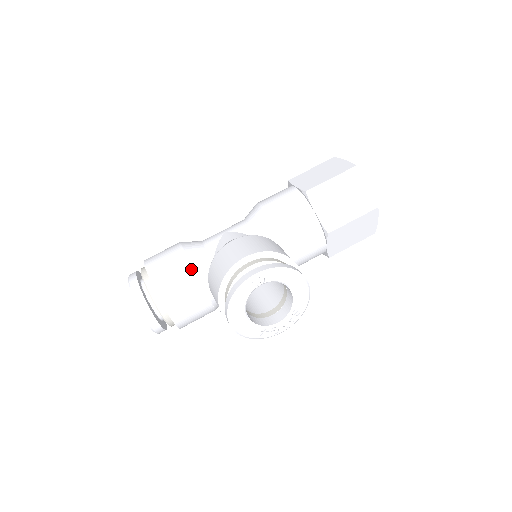
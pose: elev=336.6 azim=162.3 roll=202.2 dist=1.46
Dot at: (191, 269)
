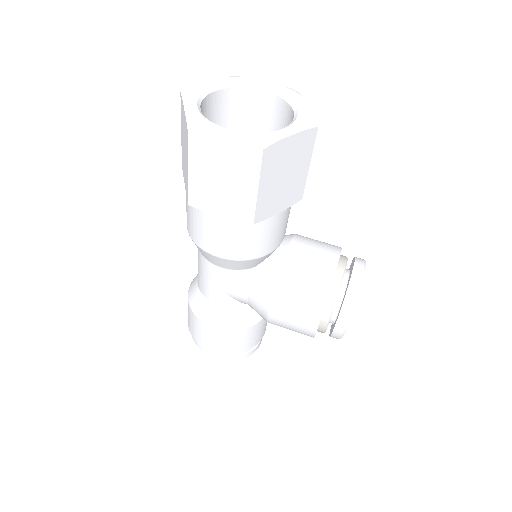
Dot at: (251, 327)
